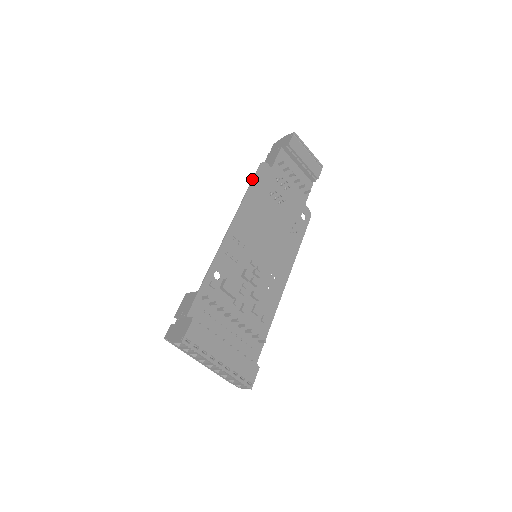
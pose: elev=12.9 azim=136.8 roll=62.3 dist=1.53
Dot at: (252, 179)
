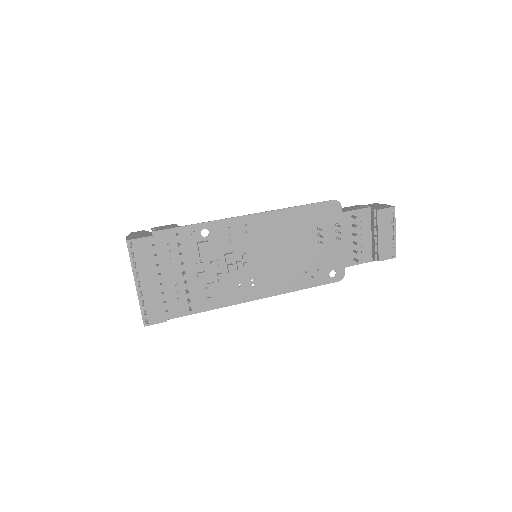
Dot at: (313, 203)
